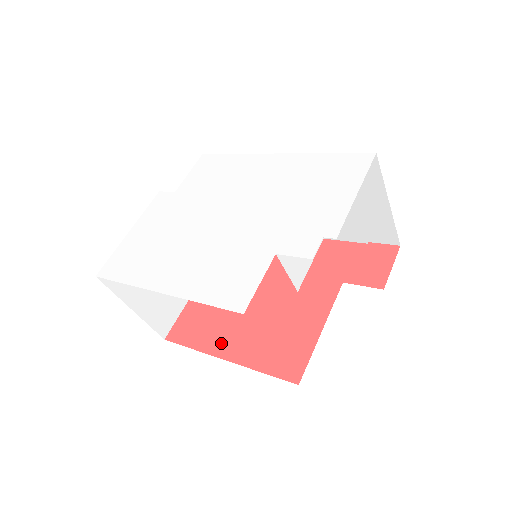
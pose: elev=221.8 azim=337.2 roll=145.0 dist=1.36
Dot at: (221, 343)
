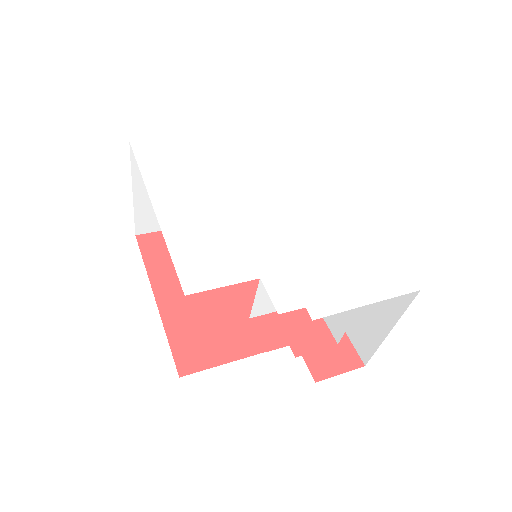
Dot at: (167, 284)
